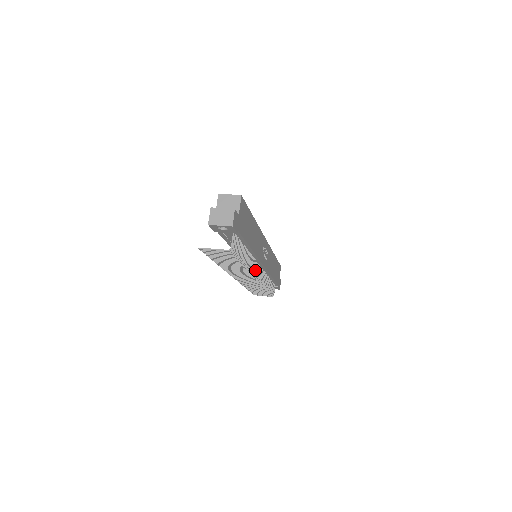
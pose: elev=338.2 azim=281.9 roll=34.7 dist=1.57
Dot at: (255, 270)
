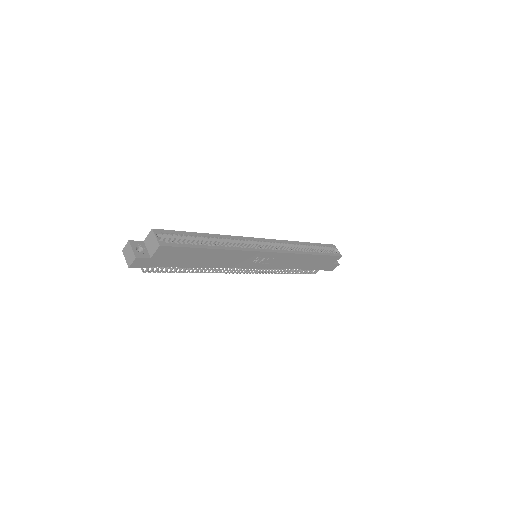
Dot at: (232, 271)
